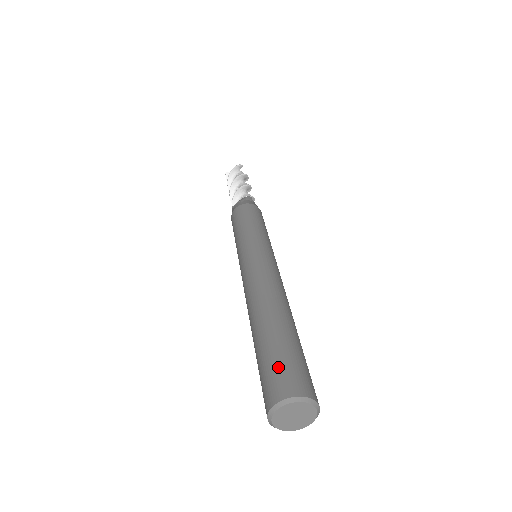
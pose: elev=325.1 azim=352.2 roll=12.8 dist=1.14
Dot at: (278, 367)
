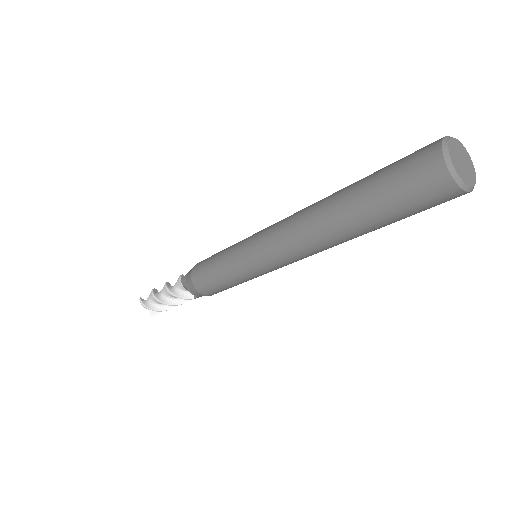
Dot at: occluded
